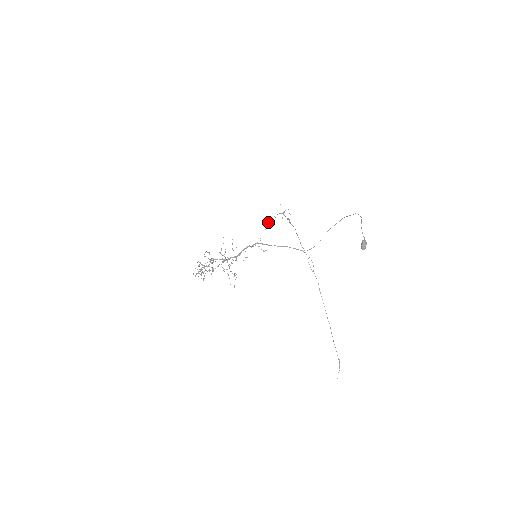
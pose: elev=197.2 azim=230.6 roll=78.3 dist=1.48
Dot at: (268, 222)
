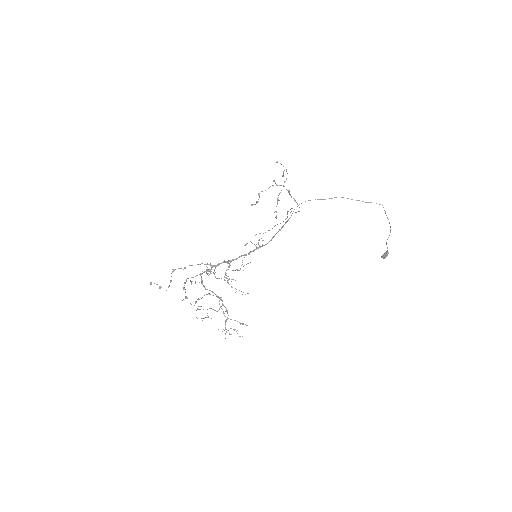
Dot at: occluded
